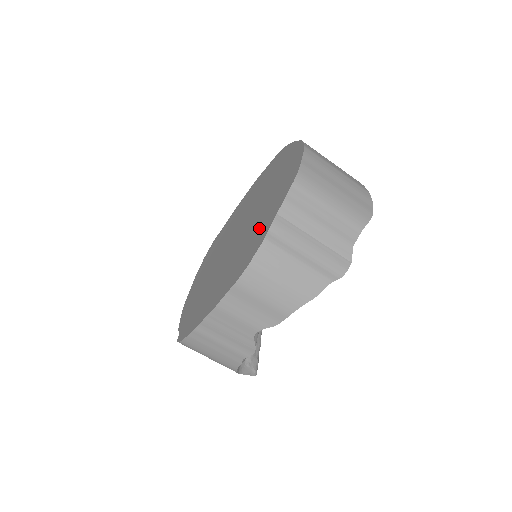
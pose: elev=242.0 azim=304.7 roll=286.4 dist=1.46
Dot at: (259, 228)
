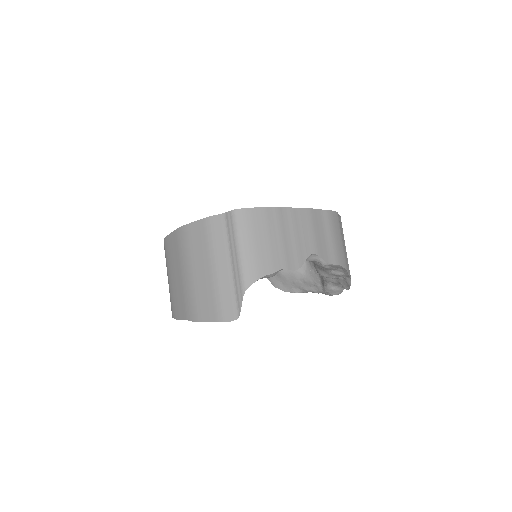
Dot at: occluded
